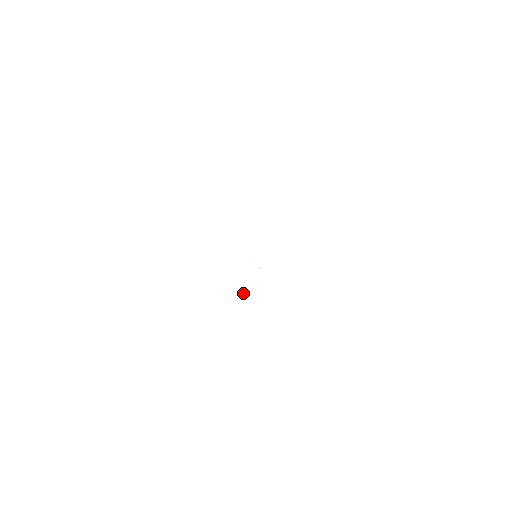
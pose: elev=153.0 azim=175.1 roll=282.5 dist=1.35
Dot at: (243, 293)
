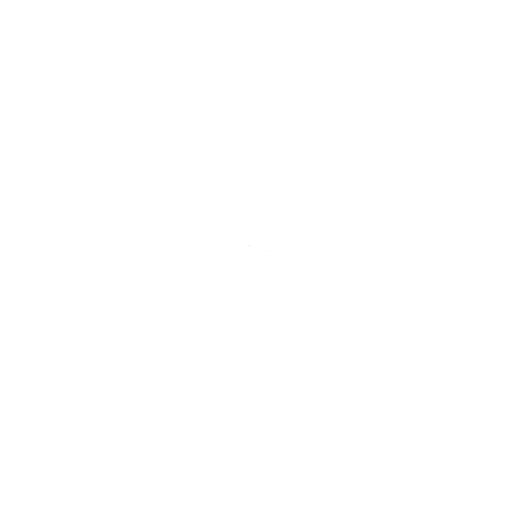
Dot at: (239, 288)
